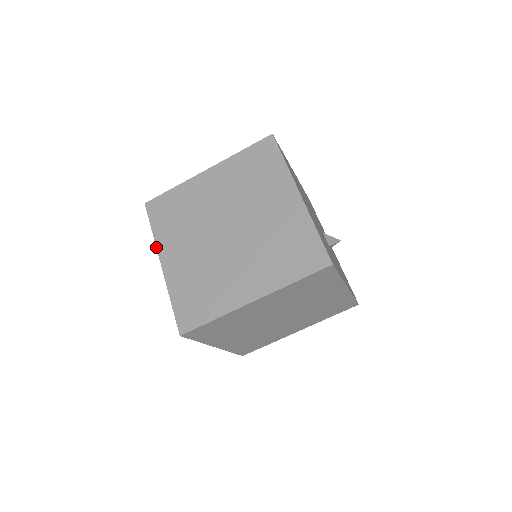
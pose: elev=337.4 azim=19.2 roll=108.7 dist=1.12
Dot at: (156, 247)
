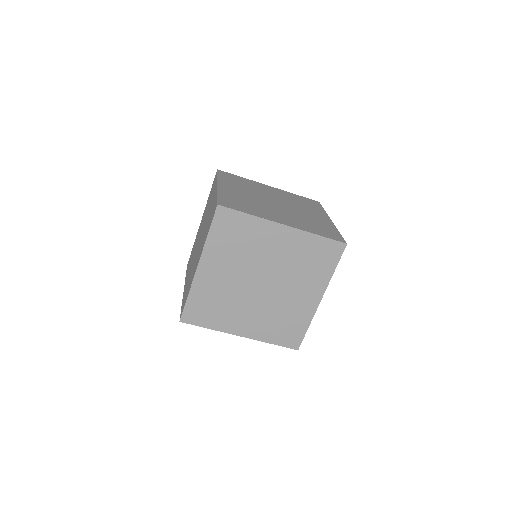
Dot at: (217, 180)
